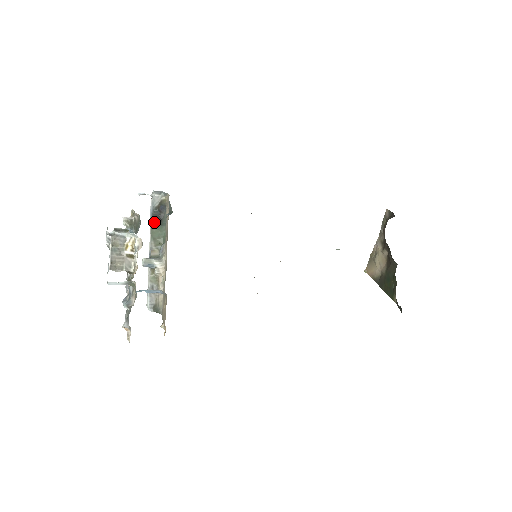
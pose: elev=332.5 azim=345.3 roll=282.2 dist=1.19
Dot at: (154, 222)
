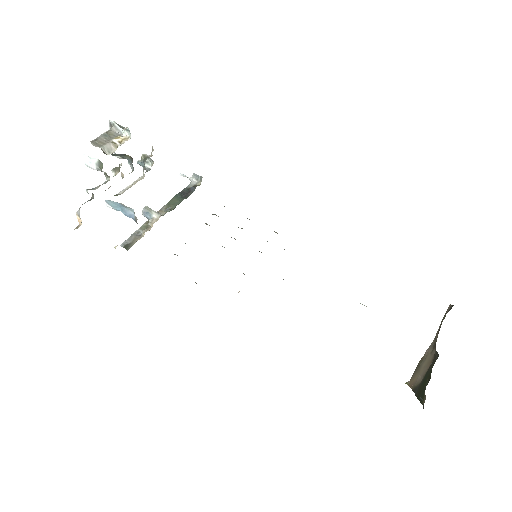
Dot at: (178, 195)
